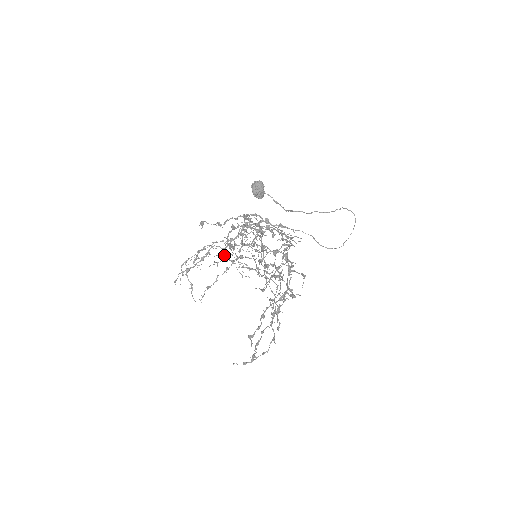
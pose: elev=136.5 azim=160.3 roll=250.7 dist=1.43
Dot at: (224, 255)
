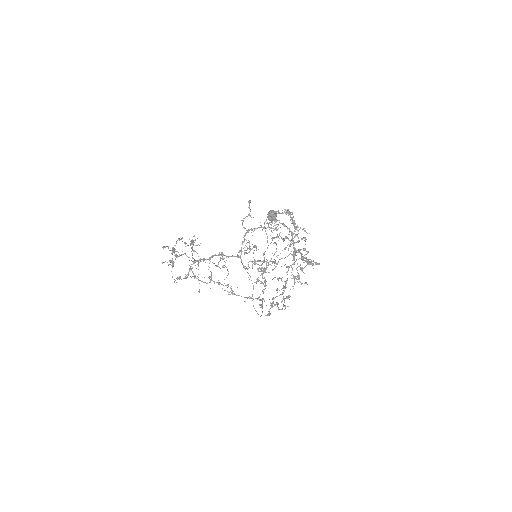
Dot at: (191, 266)
